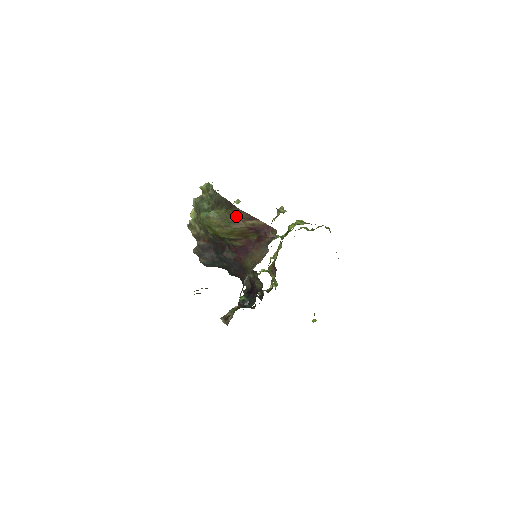
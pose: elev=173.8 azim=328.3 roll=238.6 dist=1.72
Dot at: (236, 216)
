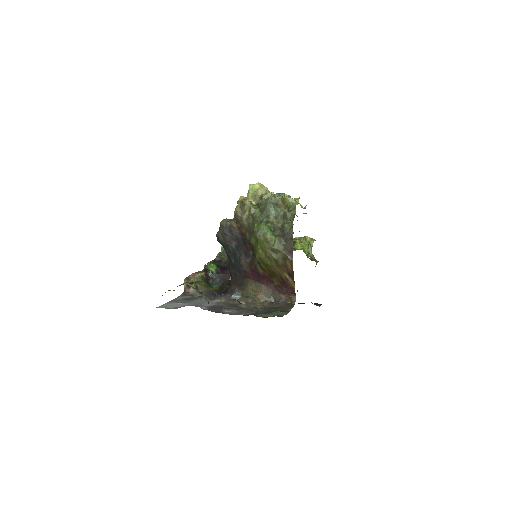
Dot at: (284, 263)
